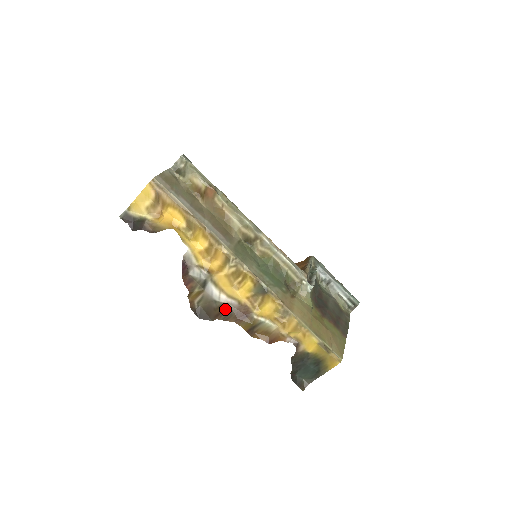
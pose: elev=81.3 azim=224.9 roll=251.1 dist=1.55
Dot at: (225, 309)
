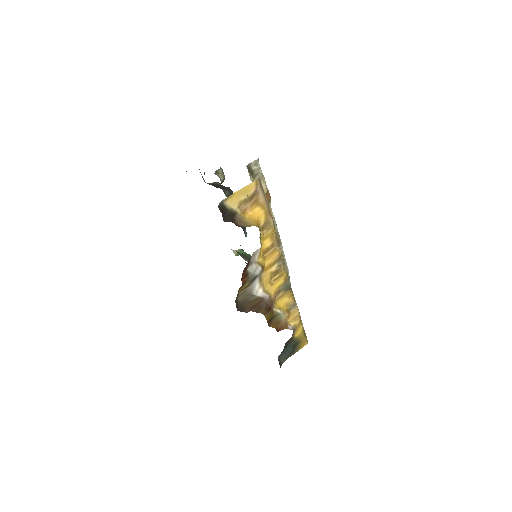
Dot at: (260, 302)
